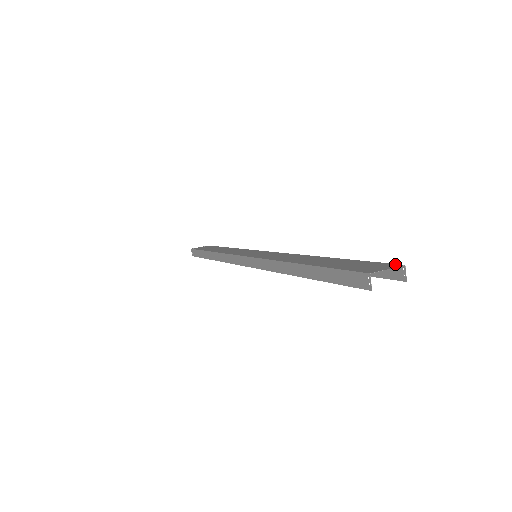
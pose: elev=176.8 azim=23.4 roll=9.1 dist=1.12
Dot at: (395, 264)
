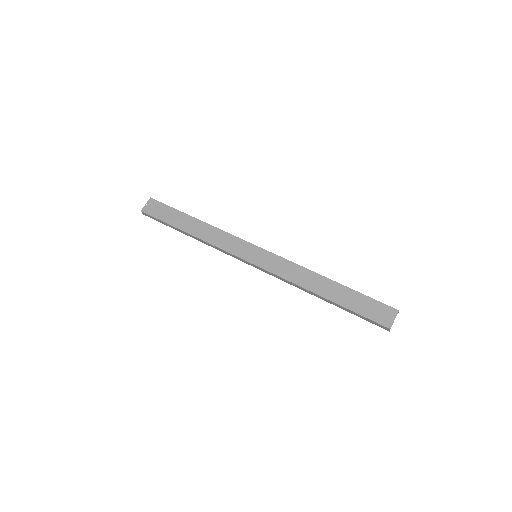
Dot at: (393, 309)
